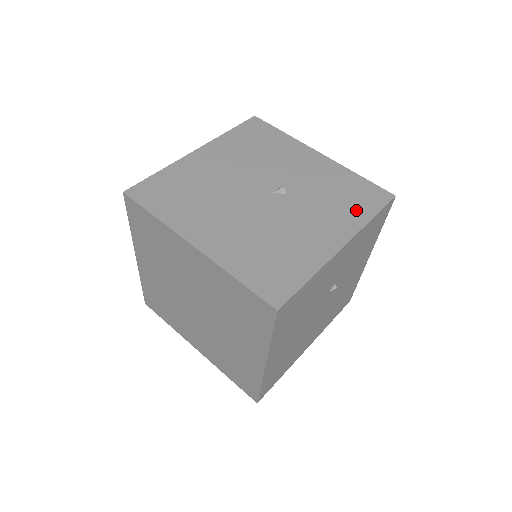
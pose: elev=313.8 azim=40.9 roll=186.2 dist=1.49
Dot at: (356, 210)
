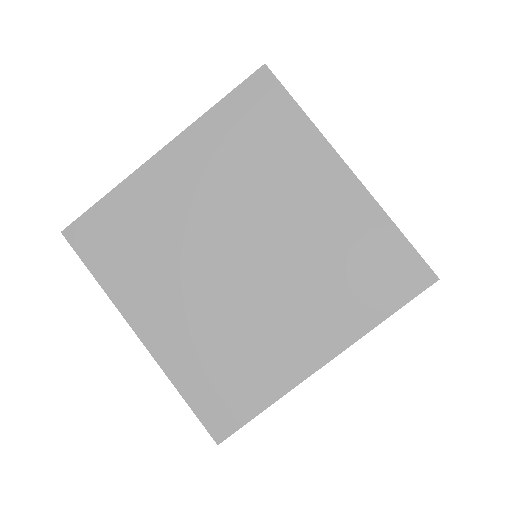
Dot at: occluded
